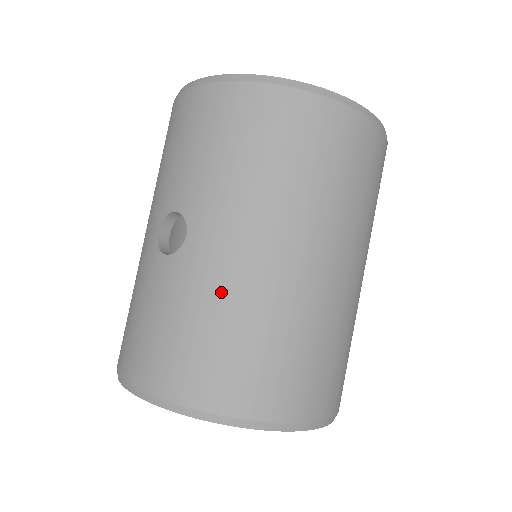
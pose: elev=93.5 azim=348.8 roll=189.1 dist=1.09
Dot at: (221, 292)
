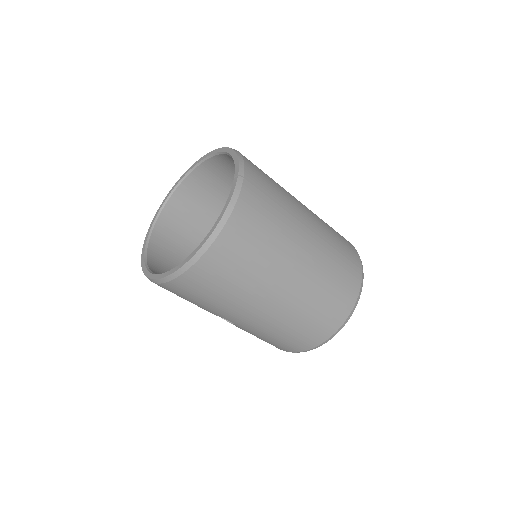
Dot at: (267, 329)
